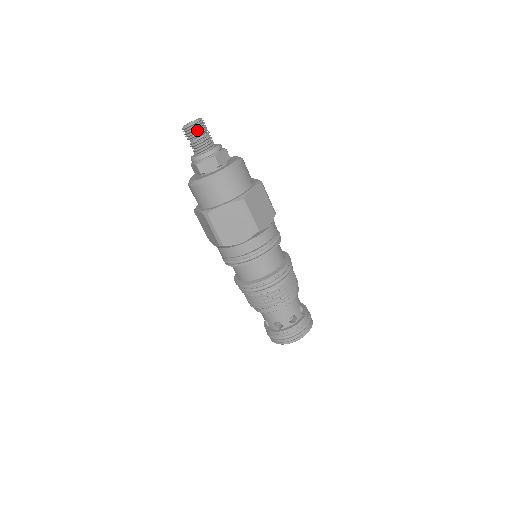
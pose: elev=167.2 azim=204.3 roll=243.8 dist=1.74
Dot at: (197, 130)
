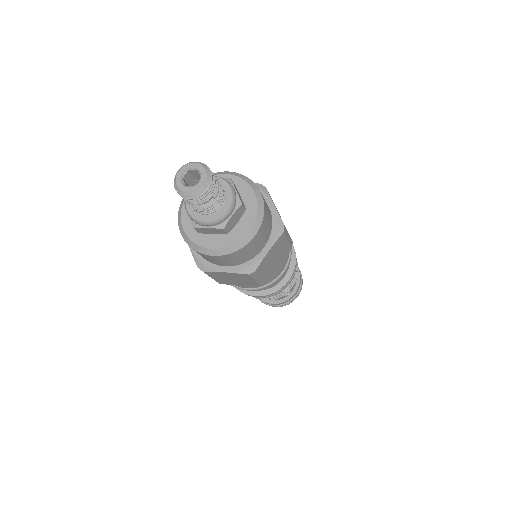
Dot at: (213, 186)
